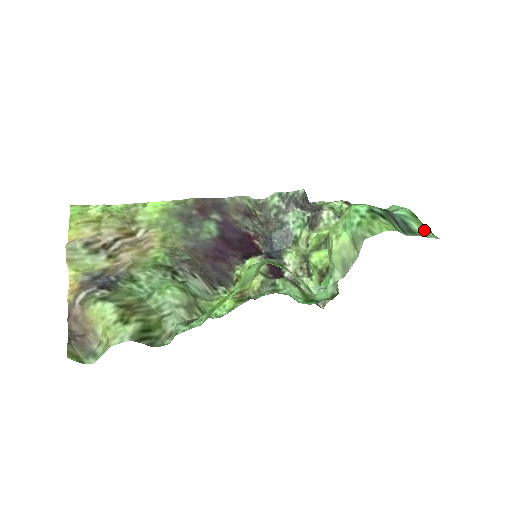
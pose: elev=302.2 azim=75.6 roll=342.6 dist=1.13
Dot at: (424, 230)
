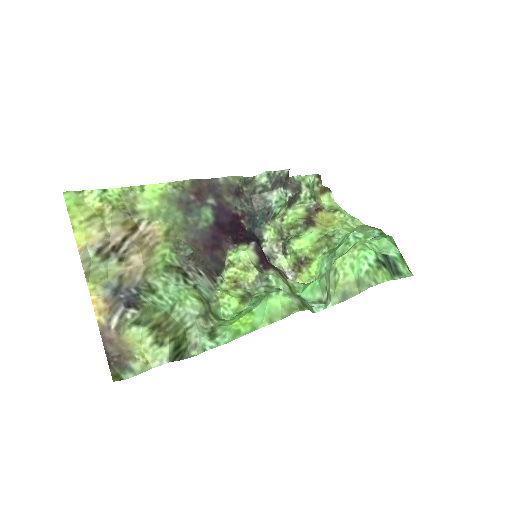
Dot at: (406, 269)
